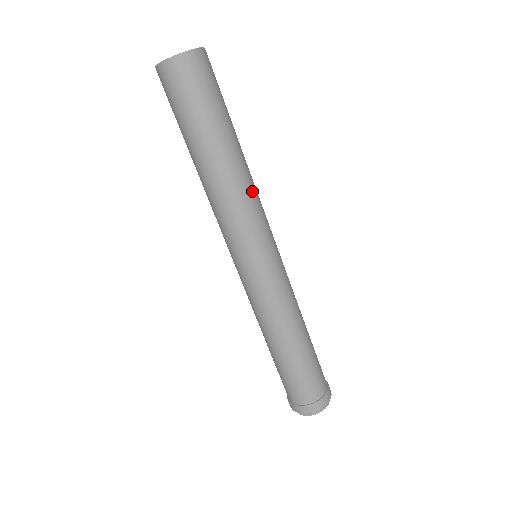
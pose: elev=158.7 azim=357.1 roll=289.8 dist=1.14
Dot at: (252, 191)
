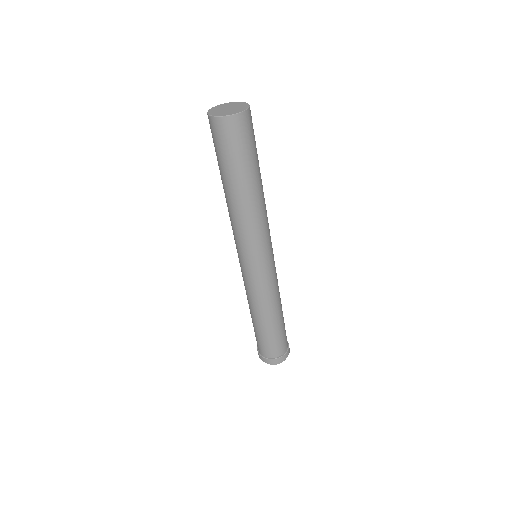
Dot at: (252, 222)
